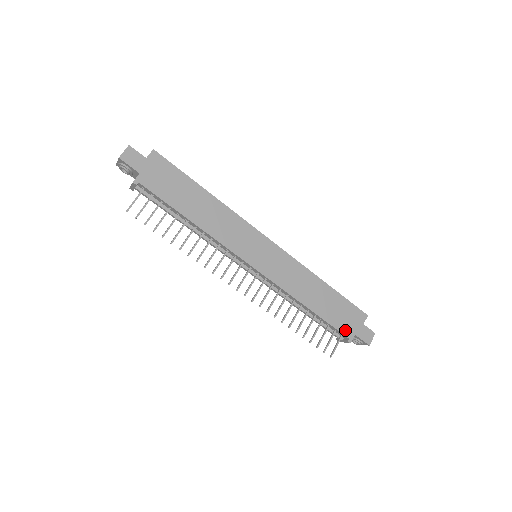
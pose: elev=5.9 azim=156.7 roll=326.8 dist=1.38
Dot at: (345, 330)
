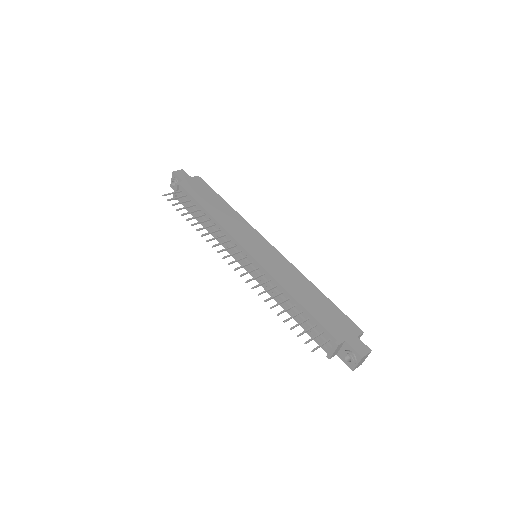
Dot at: (333, 332)
